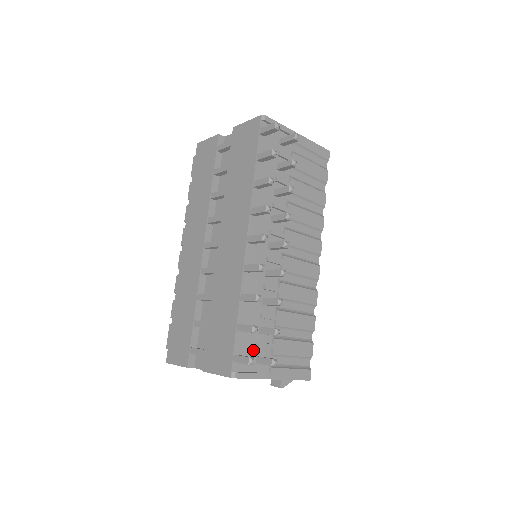
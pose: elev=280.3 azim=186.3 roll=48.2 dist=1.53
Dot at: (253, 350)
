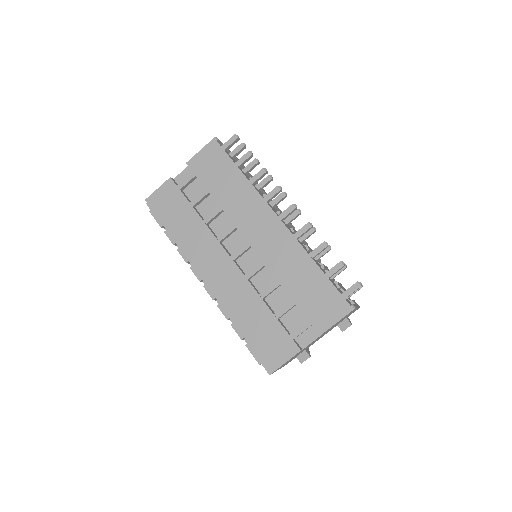
Dot at: (340, 291)
